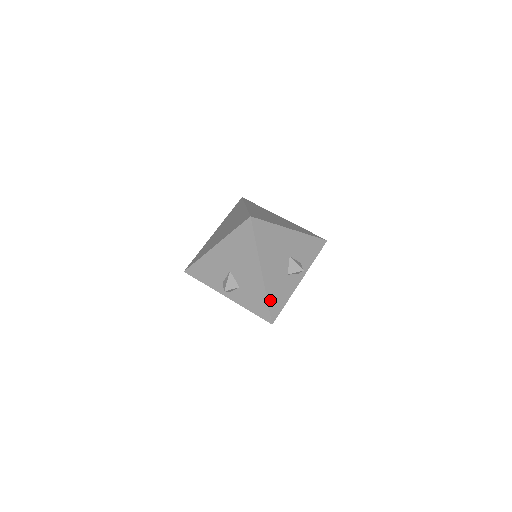
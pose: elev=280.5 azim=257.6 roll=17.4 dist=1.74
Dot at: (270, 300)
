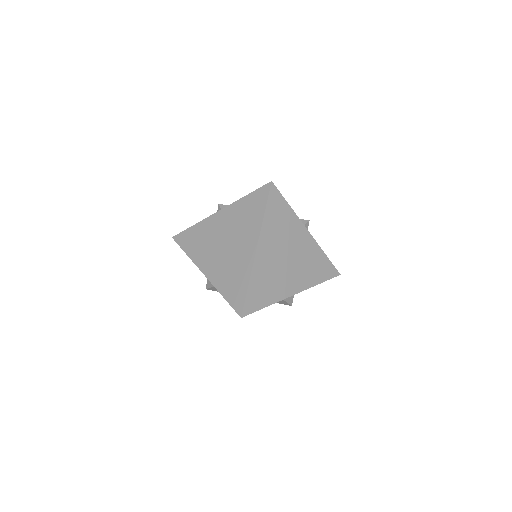
Dot at: occluded
